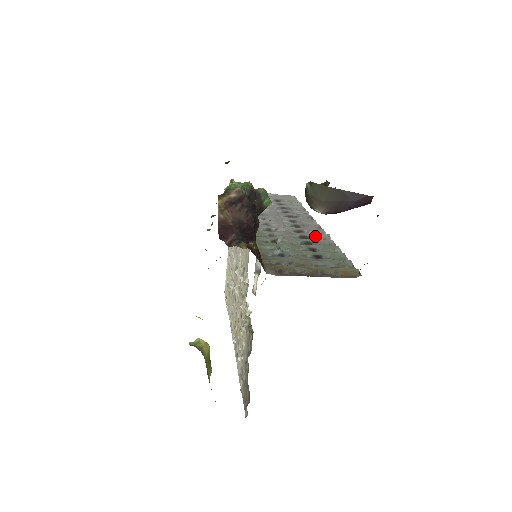
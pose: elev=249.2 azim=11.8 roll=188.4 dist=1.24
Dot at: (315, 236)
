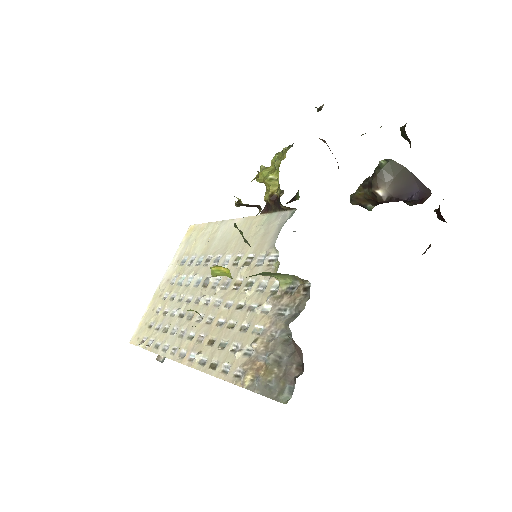
Dot at: occluded
